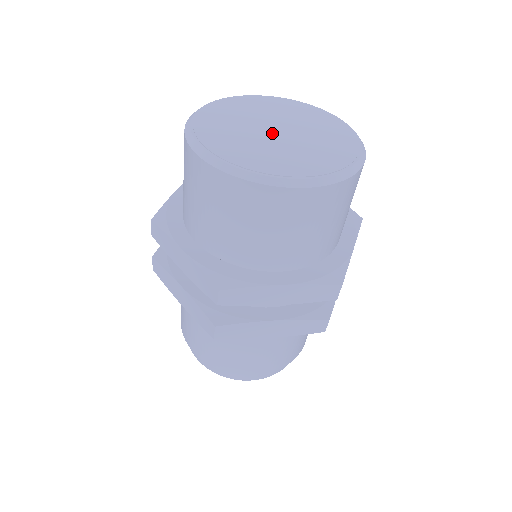
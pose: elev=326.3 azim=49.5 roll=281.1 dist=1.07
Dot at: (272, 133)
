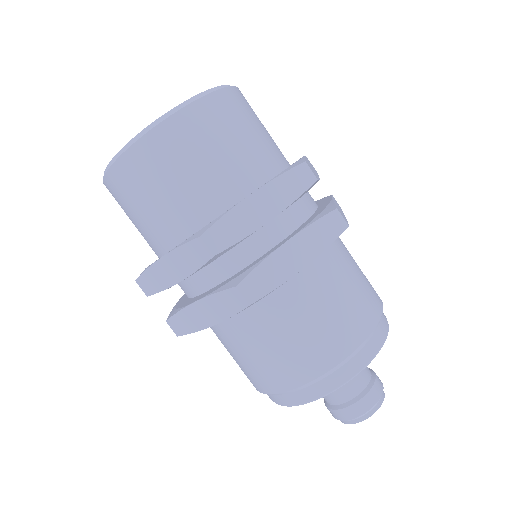
Dot at: occluded
